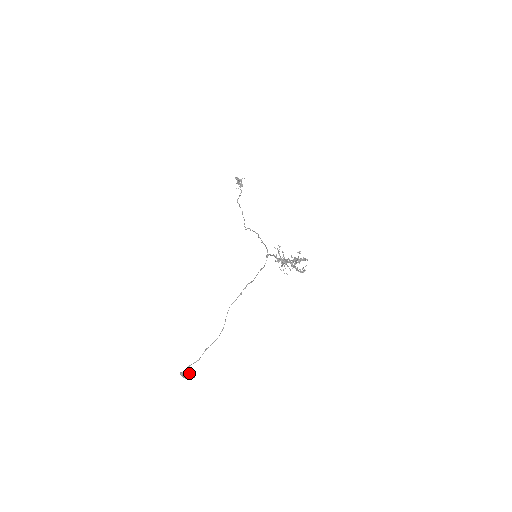
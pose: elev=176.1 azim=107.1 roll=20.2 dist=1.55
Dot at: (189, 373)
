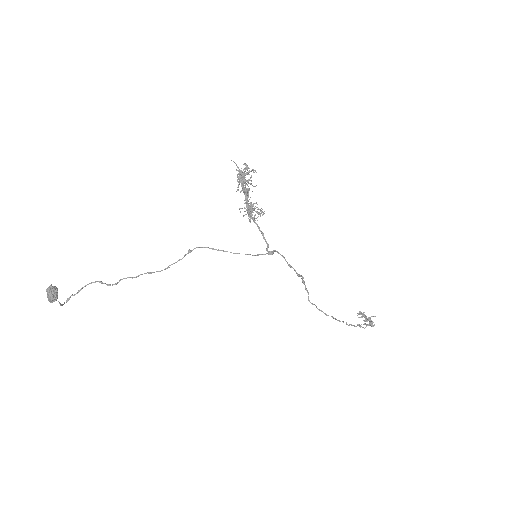
Dot at: (54, 288)
